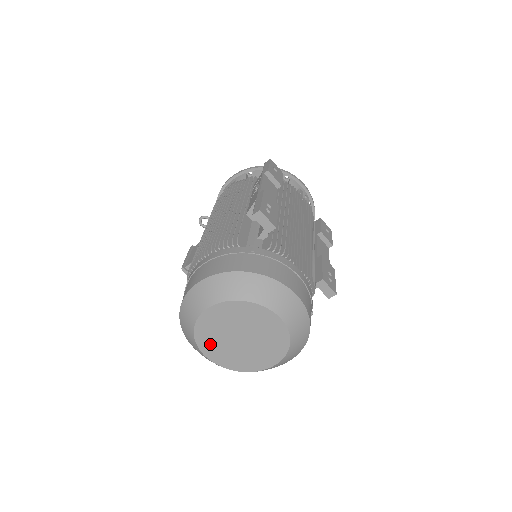
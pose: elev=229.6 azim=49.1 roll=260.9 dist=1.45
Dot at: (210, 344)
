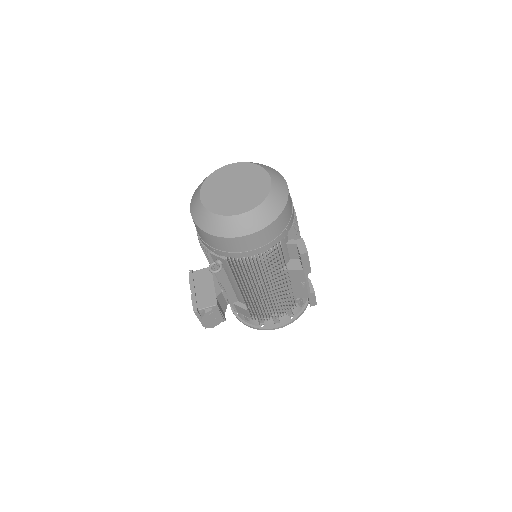
Dot at: (211, 188)
